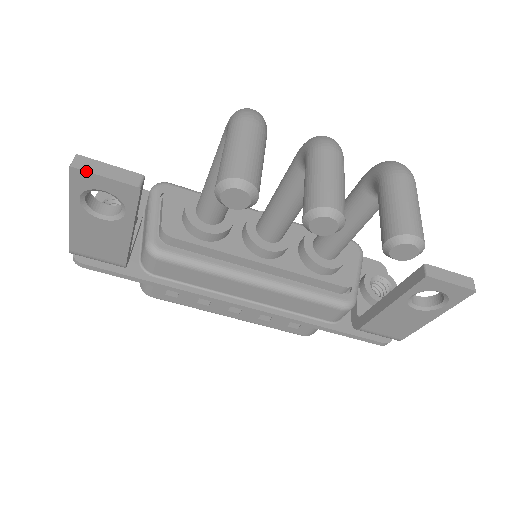
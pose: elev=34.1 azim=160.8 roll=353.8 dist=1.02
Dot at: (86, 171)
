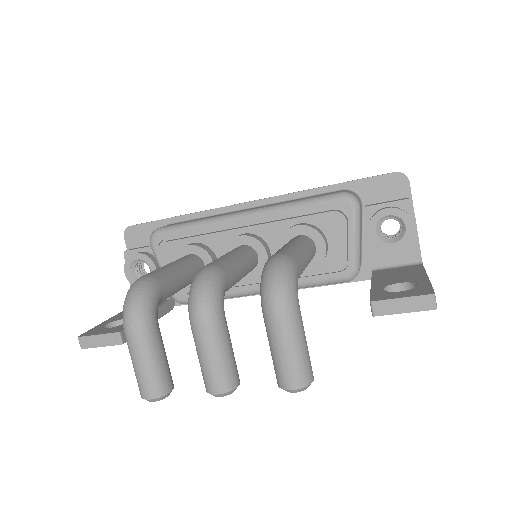
Dot at: occluded
